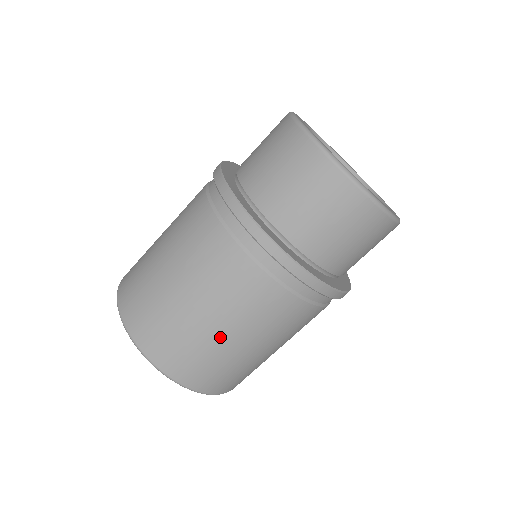
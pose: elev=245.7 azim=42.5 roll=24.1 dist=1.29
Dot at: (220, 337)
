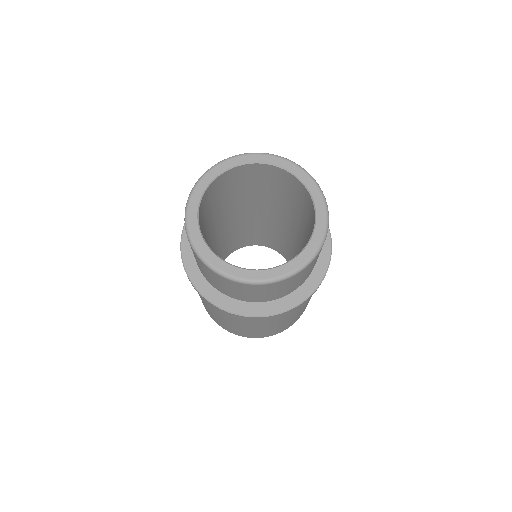
Dot at: (278, 326)
